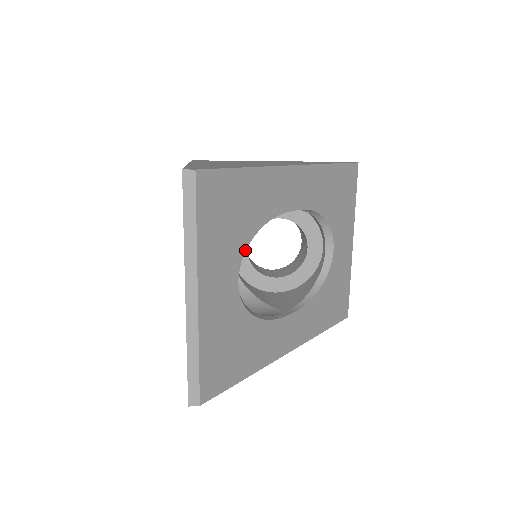
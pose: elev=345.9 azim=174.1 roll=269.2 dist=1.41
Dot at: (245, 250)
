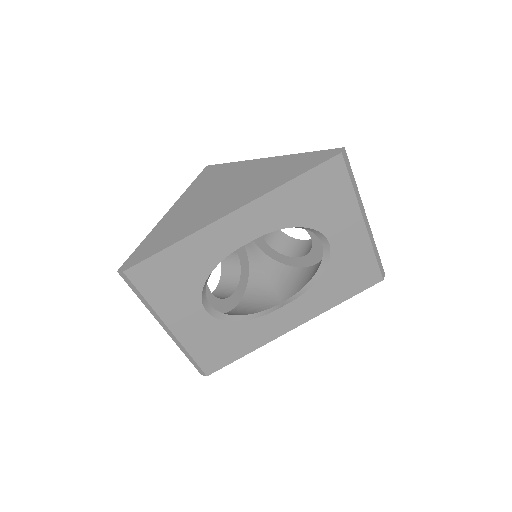
Dot at: (202, 291)
